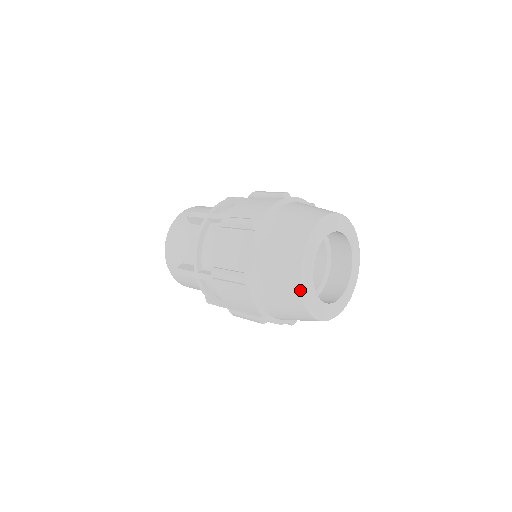
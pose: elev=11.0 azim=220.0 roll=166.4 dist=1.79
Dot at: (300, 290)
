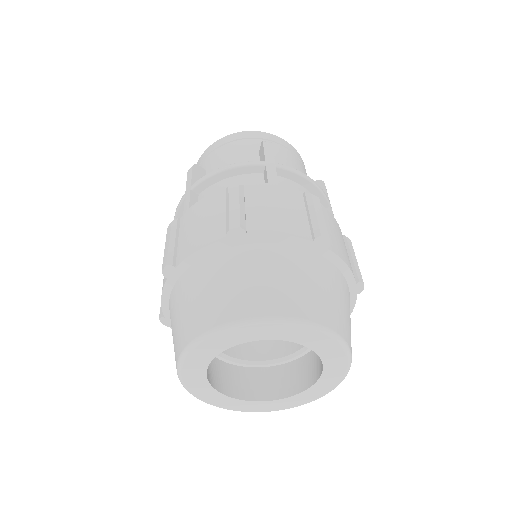
Dot at: (186, 388)
